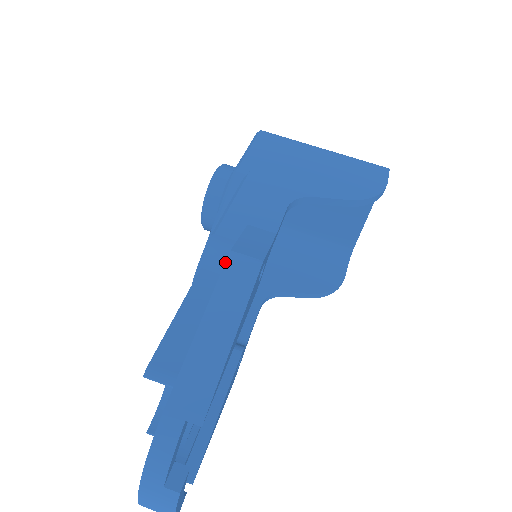
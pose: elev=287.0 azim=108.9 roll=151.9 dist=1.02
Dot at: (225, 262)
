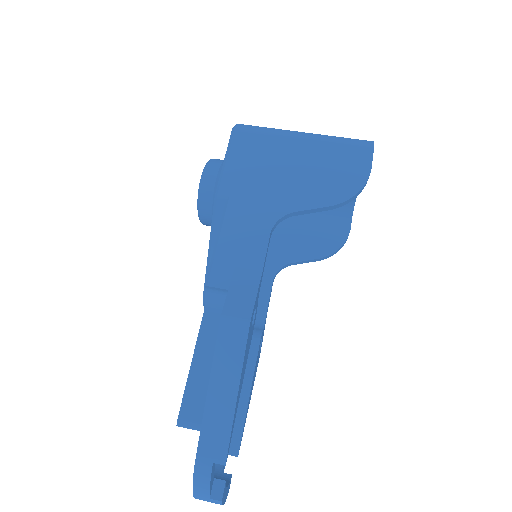
Dot at: occluded
